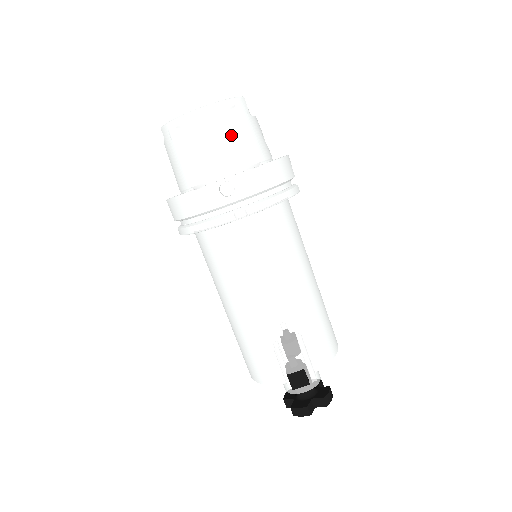
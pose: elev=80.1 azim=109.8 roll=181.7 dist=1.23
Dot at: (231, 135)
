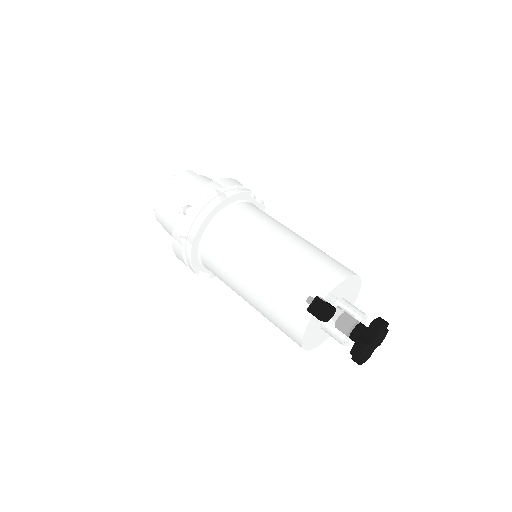
Dot at: (184, 188)
